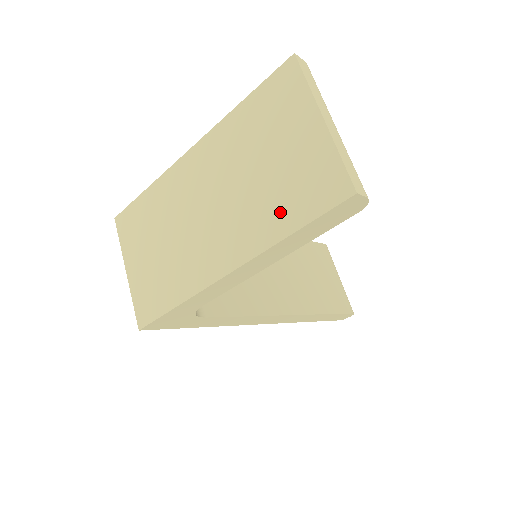
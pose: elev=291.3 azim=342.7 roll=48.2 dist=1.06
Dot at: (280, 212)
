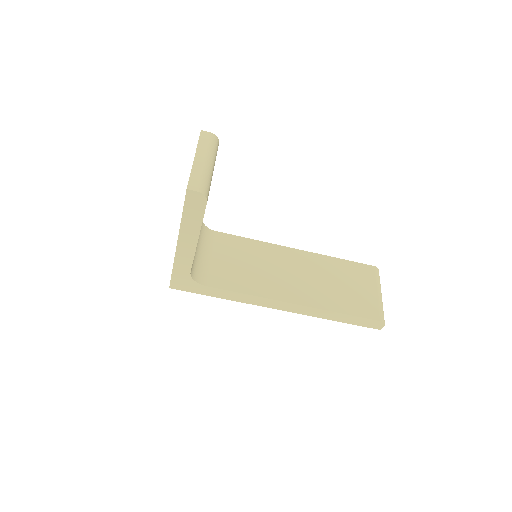
Dot at: occluded
